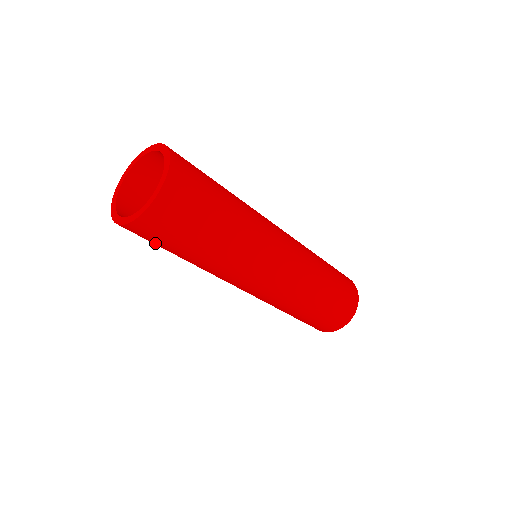
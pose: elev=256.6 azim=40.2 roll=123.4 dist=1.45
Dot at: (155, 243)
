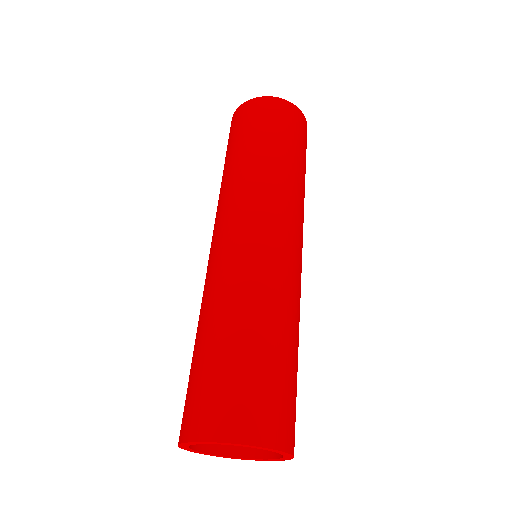
Dot at: occluded
